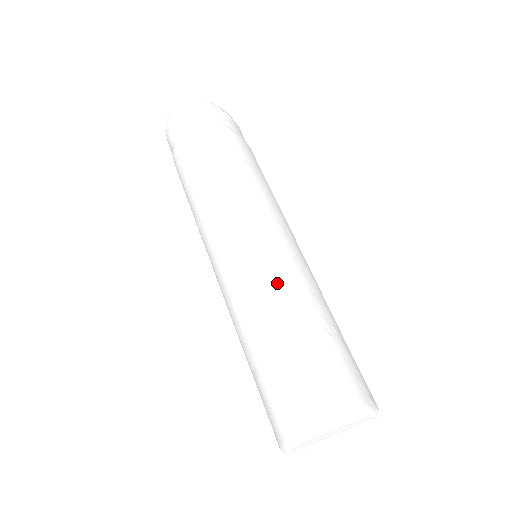
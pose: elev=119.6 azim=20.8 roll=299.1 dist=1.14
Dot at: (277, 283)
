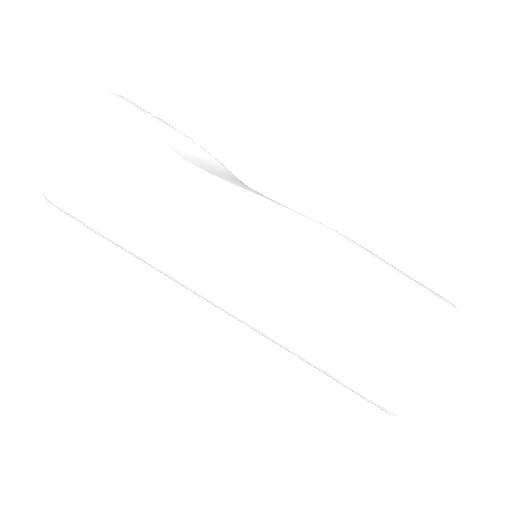
Dot at: (289, 338)
